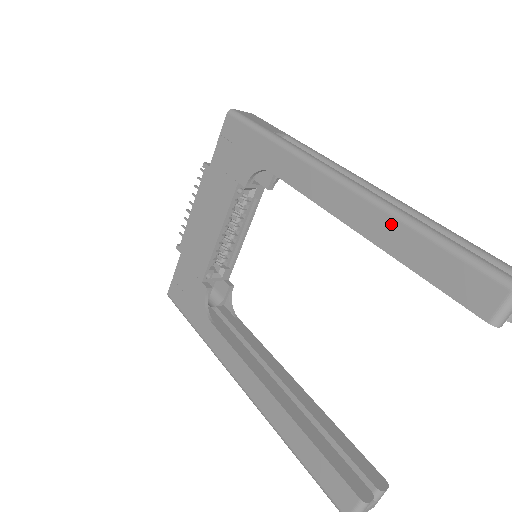
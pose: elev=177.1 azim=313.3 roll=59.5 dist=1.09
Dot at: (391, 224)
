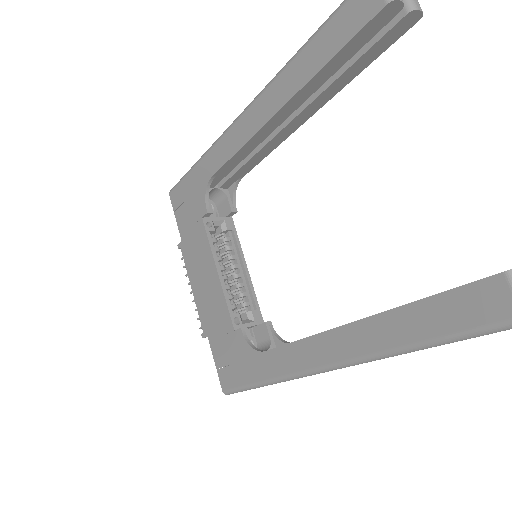
Dot at: (288, 73)
